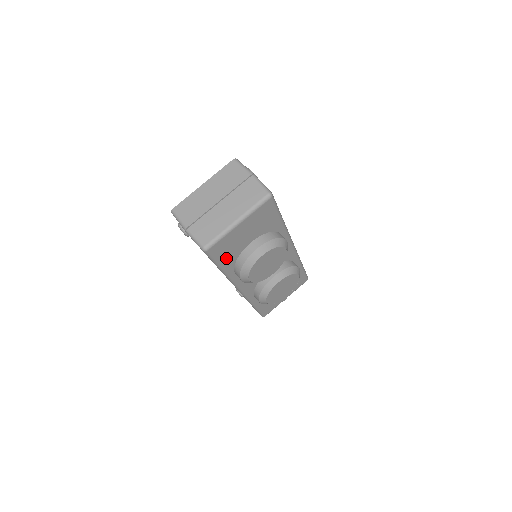
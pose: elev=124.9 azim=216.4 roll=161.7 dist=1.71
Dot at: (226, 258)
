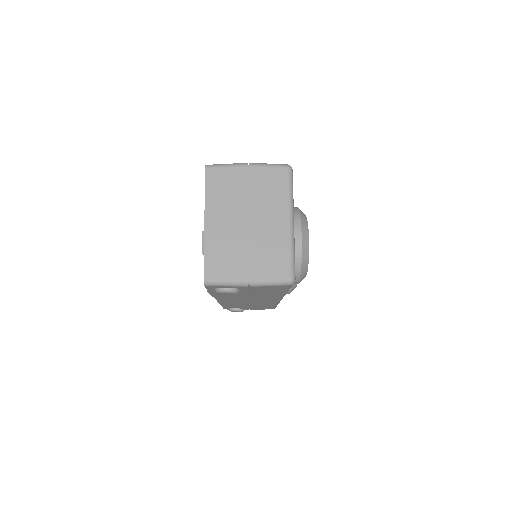
Dot at: occluded
